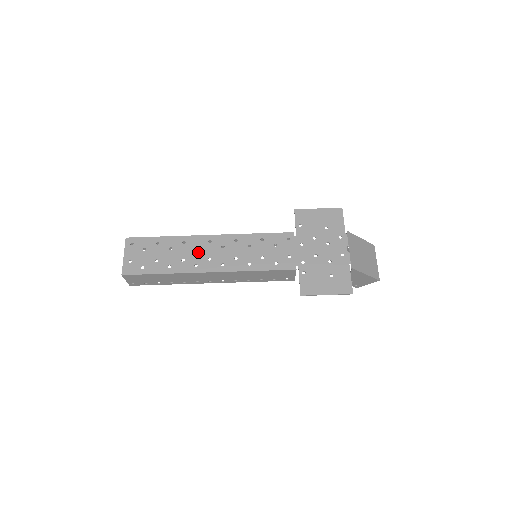
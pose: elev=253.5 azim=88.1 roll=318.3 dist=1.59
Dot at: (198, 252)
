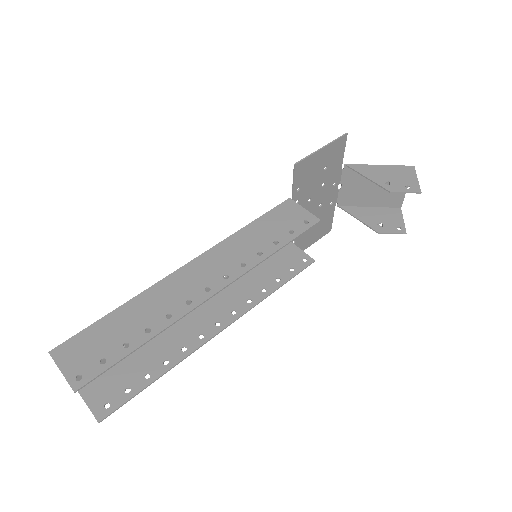
Dot at: occluded
